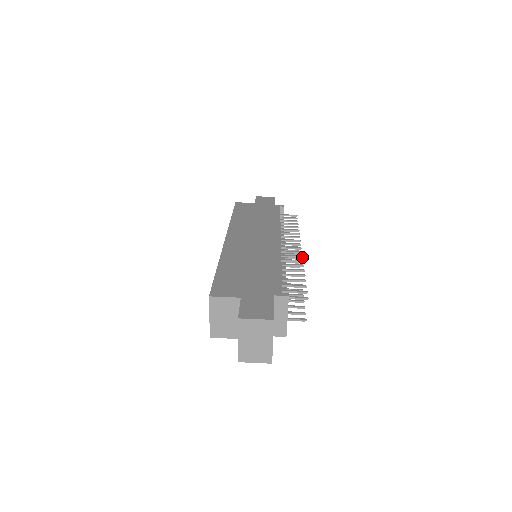
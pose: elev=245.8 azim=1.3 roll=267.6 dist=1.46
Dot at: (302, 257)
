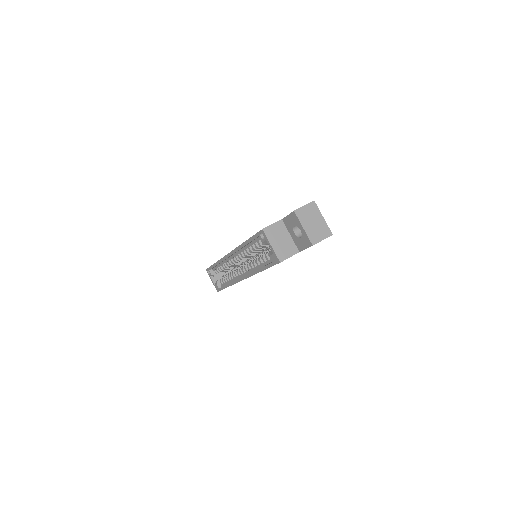
Dot at: occluded
